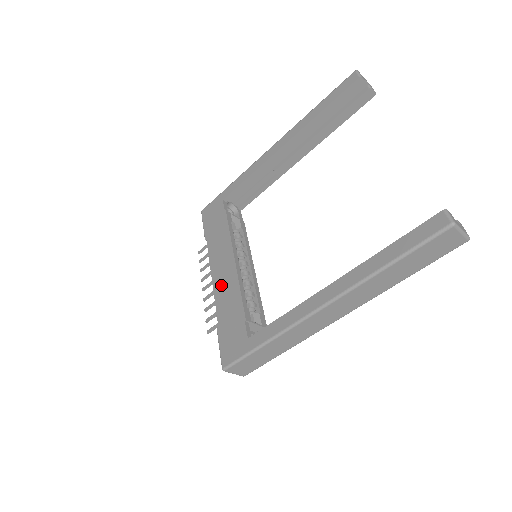
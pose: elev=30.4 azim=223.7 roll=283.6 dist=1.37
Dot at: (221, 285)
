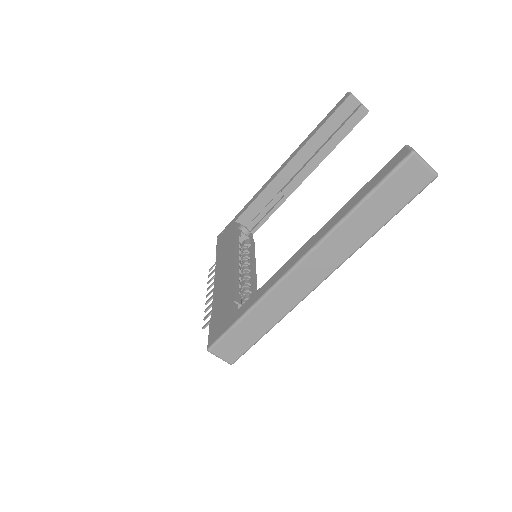
Dot at: (220, 283)
